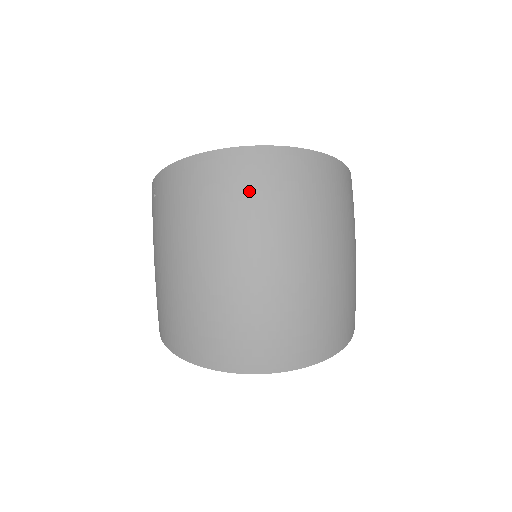
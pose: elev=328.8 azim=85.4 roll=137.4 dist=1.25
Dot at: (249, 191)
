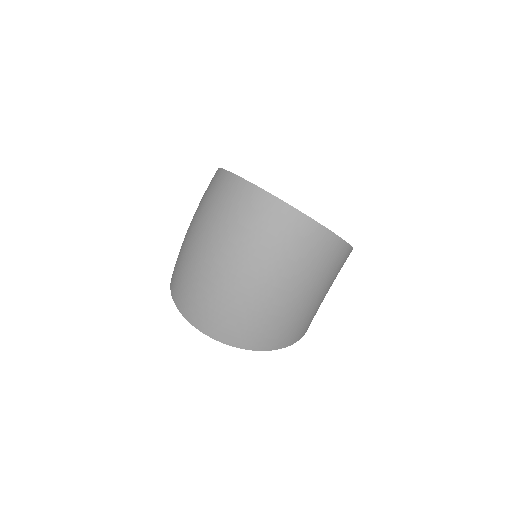
Dot at: (240, 216)
